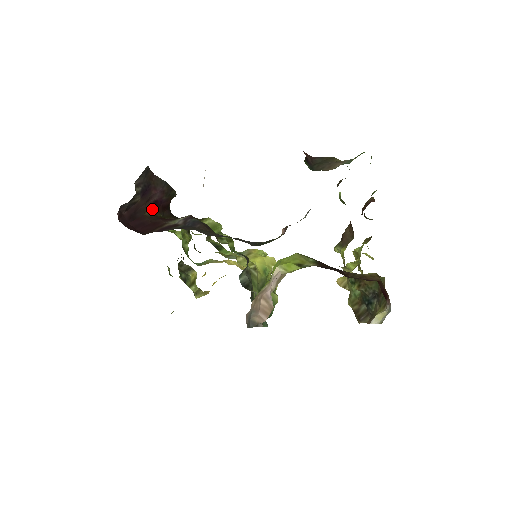
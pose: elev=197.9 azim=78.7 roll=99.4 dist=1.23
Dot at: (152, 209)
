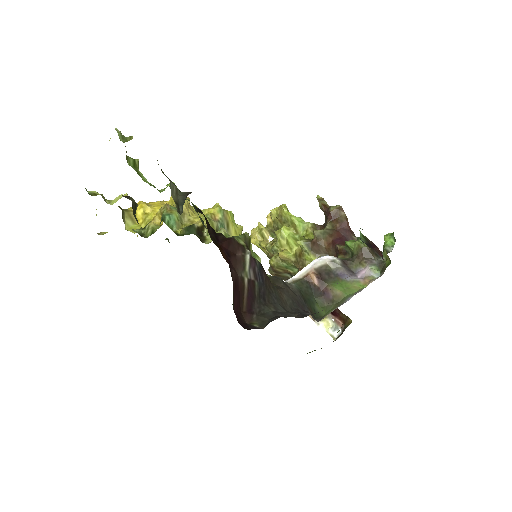
Dot at: occluded
